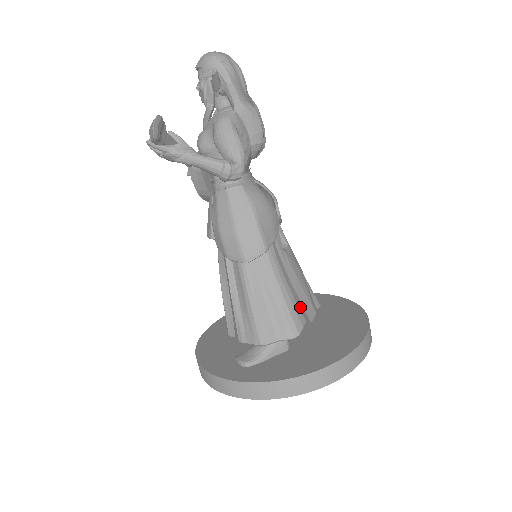
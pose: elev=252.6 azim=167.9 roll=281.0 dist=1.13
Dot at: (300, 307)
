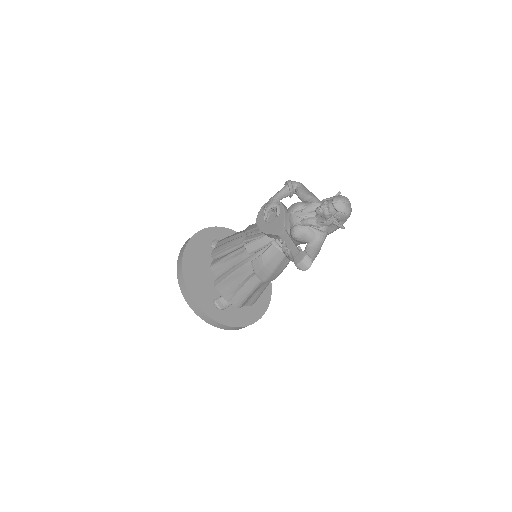
Dot at: occluded
